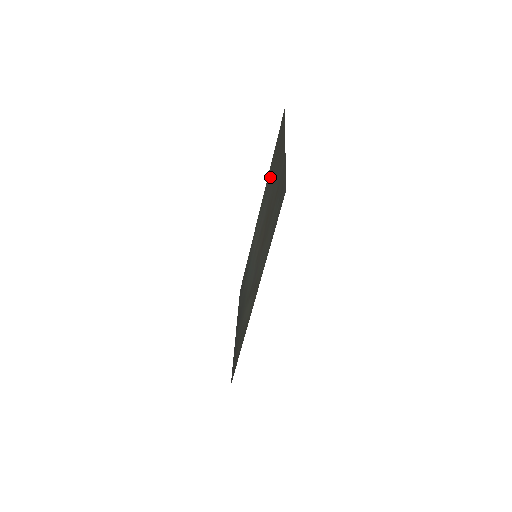
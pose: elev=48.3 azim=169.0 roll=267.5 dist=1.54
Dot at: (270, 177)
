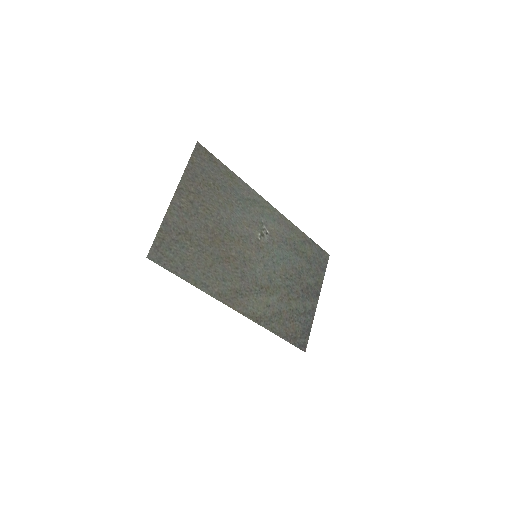
Dot at: (229, 193)
